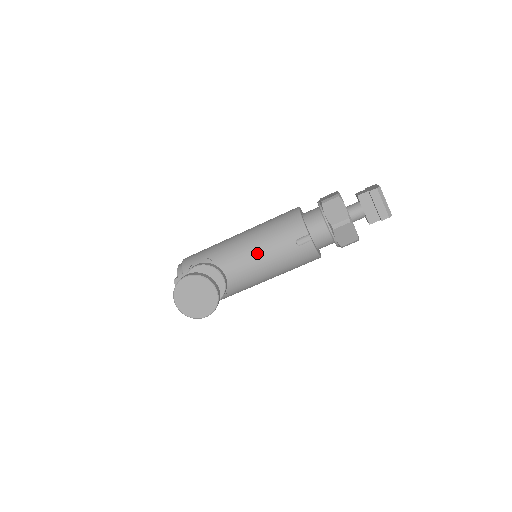
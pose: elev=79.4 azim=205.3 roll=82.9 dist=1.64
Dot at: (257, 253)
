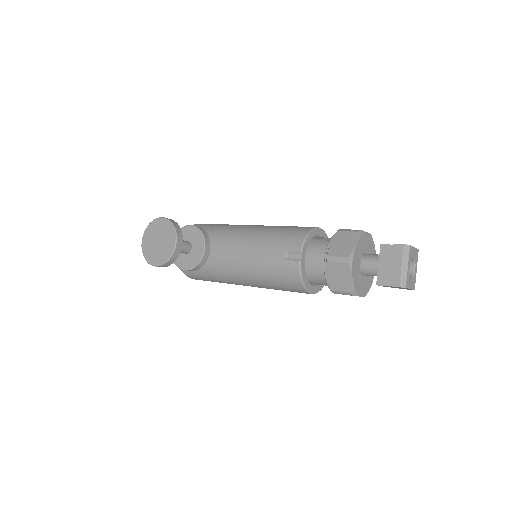
Dot at: (247, 245)
